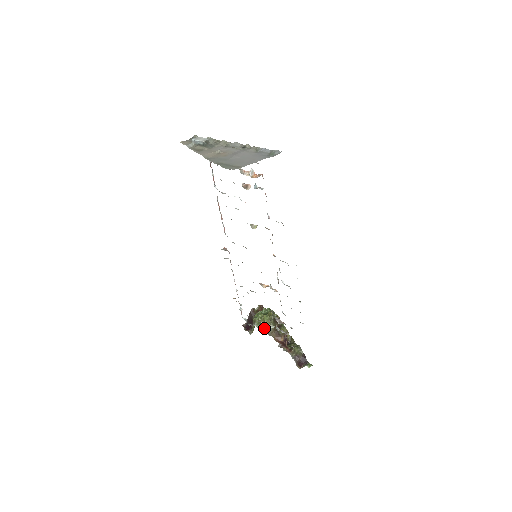
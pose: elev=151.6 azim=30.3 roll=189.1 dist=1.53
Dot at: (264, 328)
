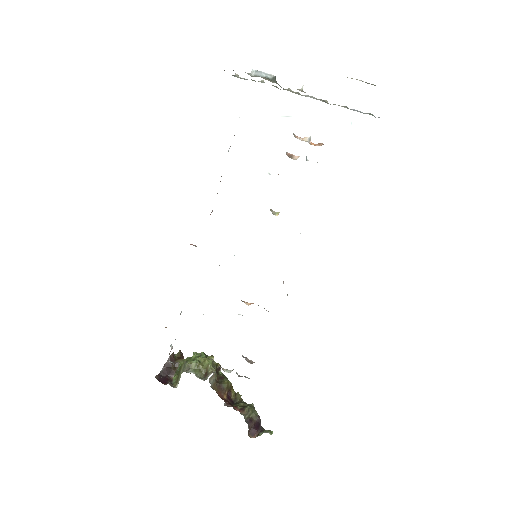
Dot at: (204, 377)
